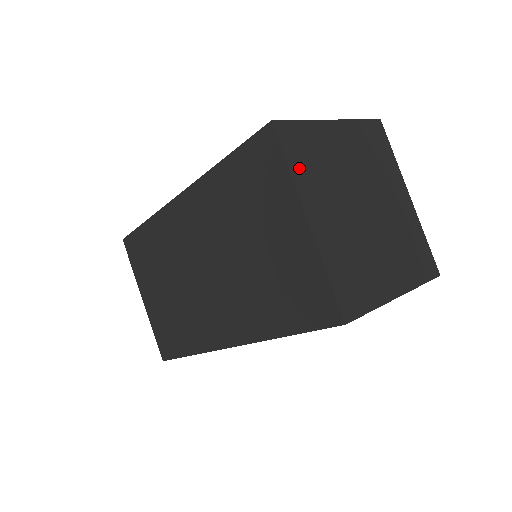
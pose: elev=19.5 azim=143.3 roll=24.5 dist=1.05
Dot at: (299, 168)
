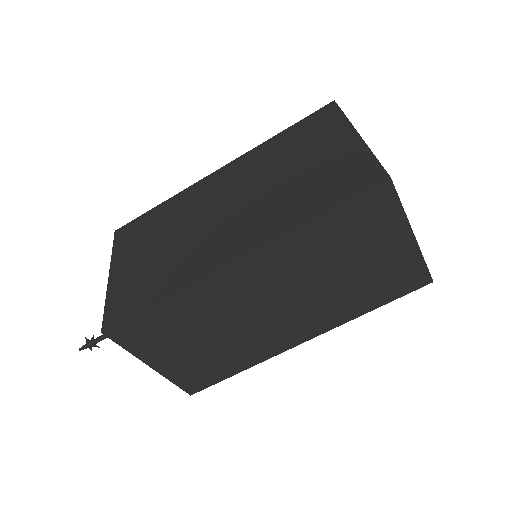
Dot at: occluded
